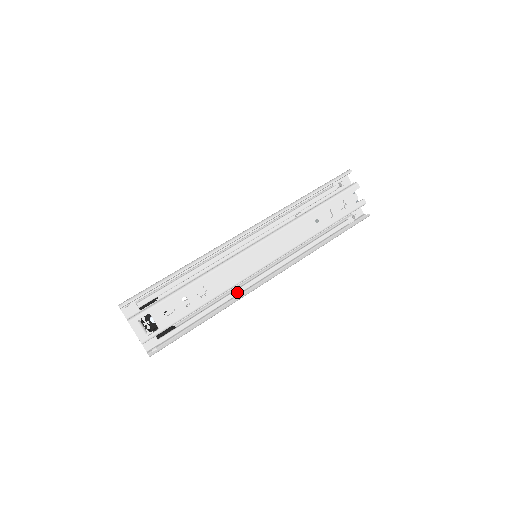
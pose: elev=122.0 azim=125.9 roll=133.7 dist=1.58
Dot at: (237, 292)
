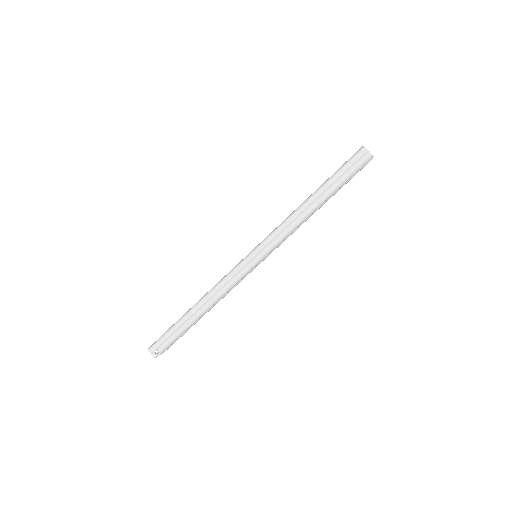
Dot at: occluded
